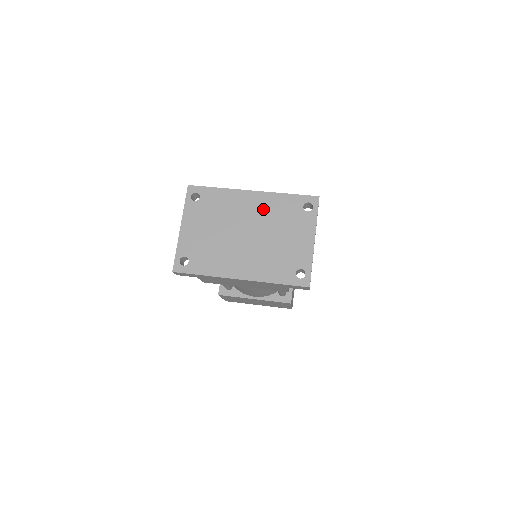
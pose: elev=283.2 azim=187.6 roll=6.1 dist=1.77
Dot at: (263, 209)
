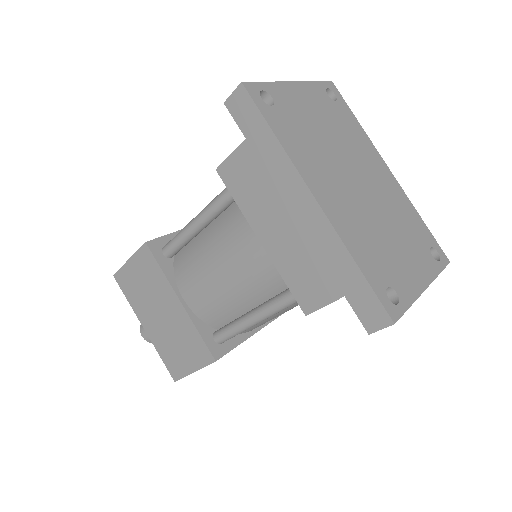
Dot at: (391, 193)
